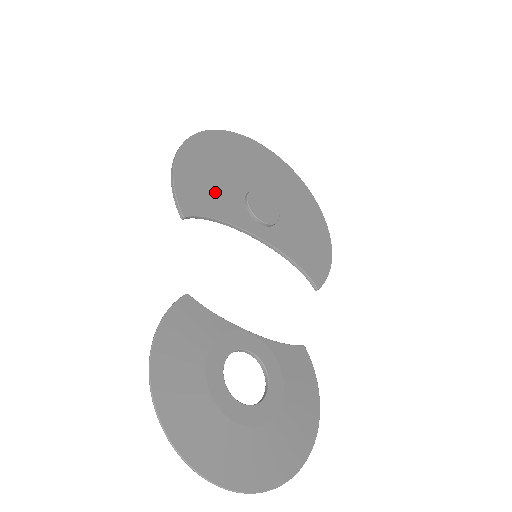
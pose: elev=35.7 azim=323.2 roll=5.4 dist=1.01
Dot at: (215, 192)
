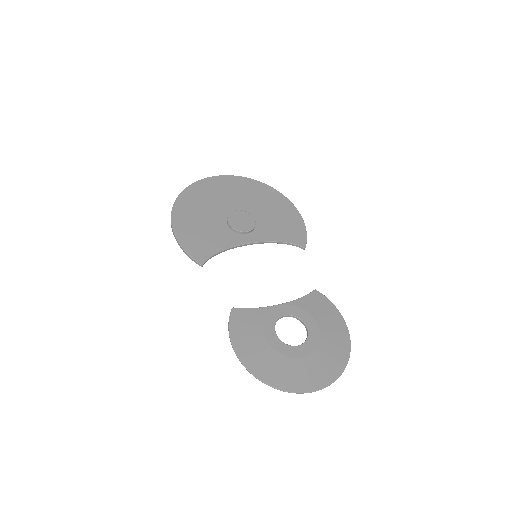
Dot at: (208, 235)
